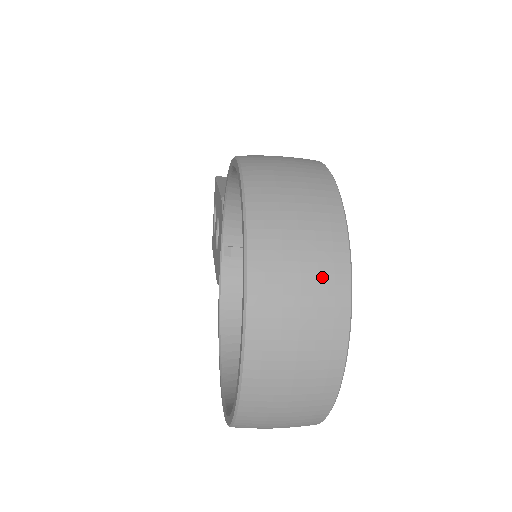
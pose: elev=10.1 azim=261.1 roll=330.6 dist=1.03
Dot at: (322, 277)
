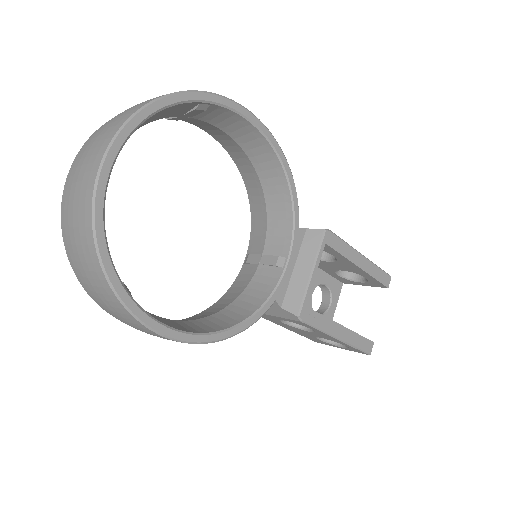
Dot at: (133, 108)
